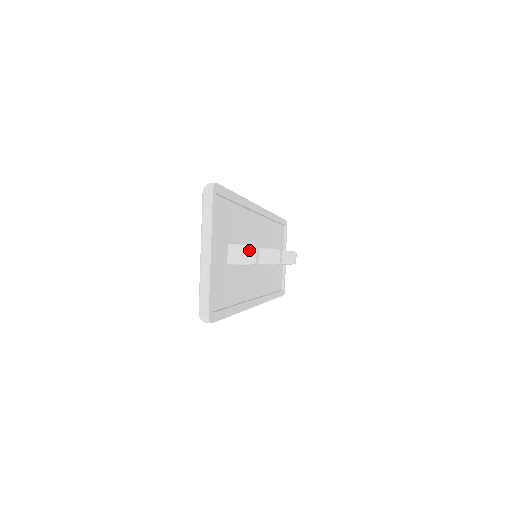
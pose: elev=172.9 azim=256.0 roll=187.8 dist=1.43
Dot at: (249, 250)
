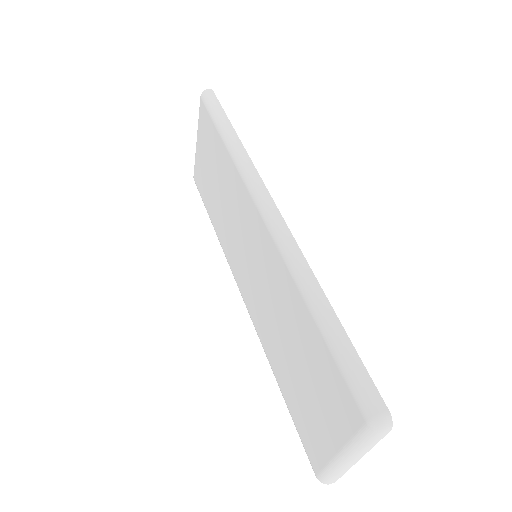
Dot at: occluded
